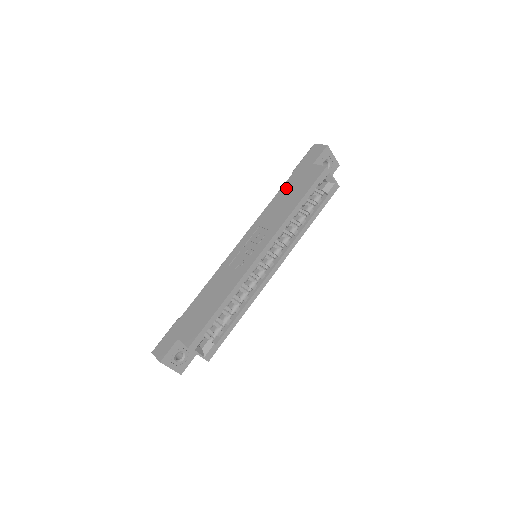
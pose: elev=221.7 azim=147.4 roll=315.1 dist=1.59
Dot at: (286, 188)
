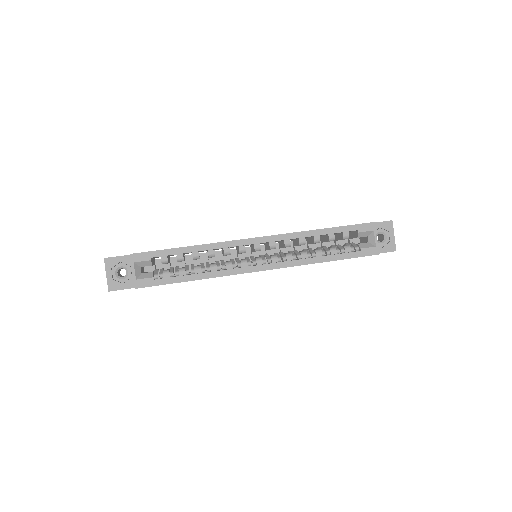
Dot at: occluded
